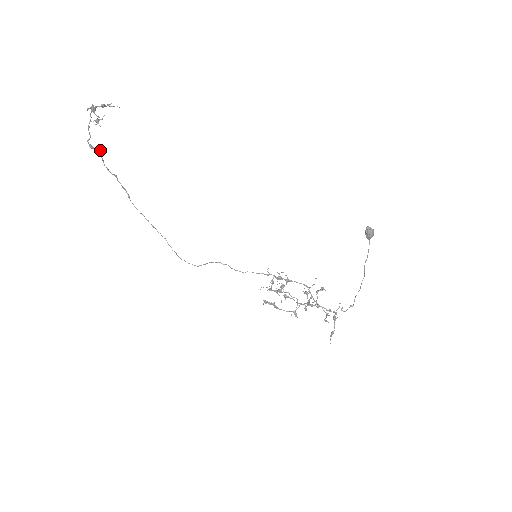
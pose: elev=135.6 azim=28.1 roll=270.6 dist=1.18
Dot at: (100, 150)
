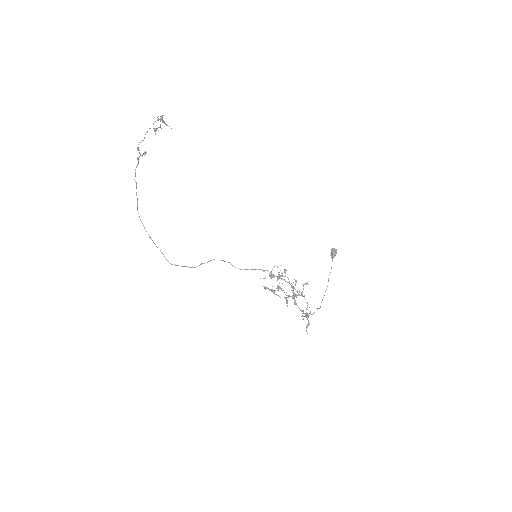
Dot at: (141, 155)
